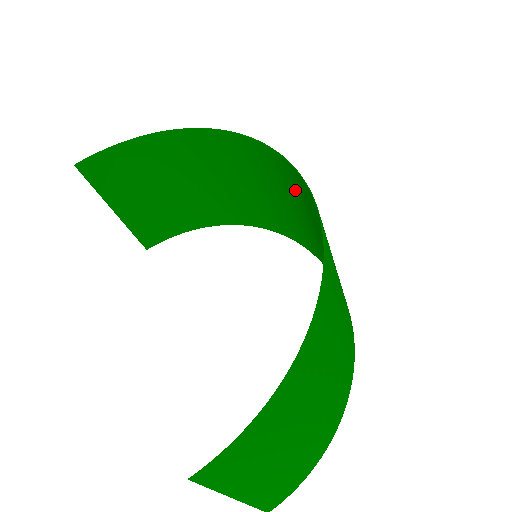
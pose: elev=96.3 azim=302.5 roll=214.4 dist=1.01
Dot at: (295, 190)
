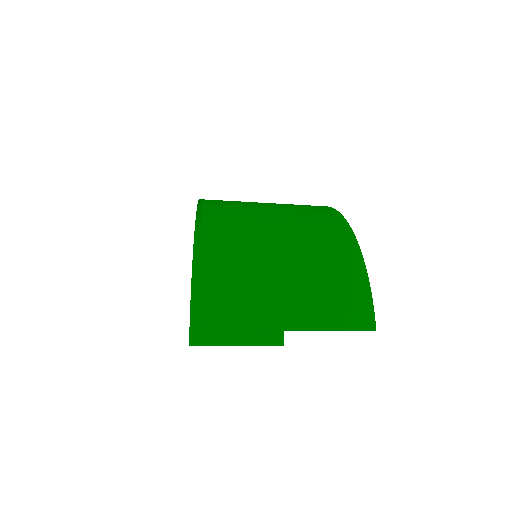
Dot at: occluded
